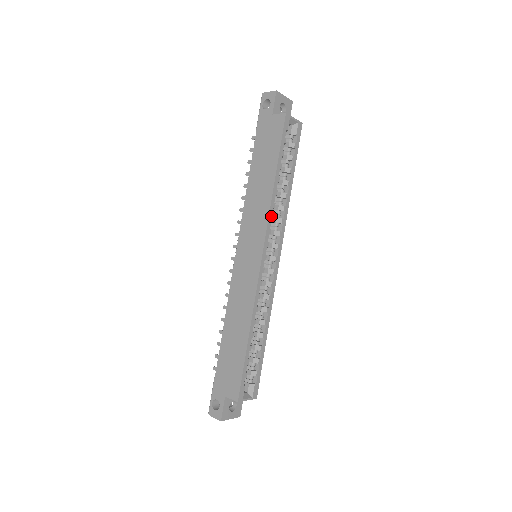
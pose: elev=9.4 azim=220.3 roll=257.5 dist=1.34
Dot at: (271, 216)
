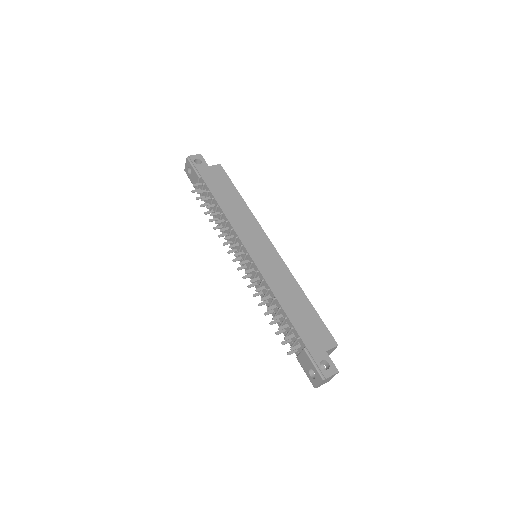
Dot at: (256, 222)
